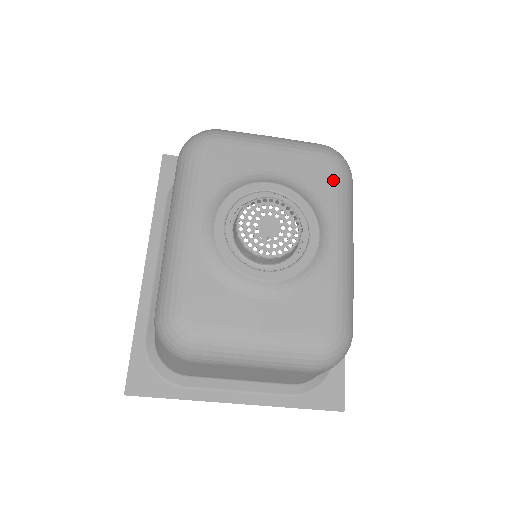
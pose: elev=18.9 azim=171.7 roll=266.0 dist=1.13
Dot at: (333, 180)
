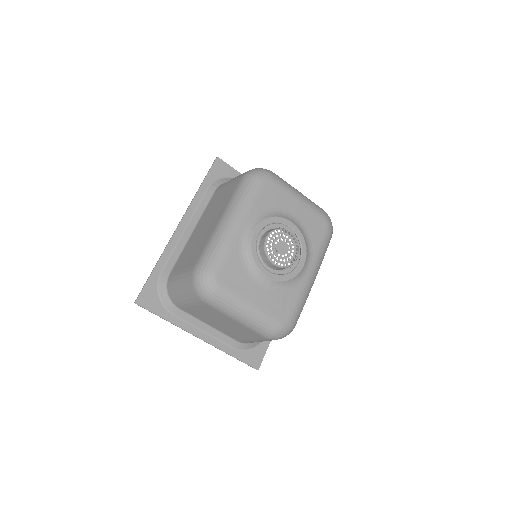
Dot at: (323, 236)
